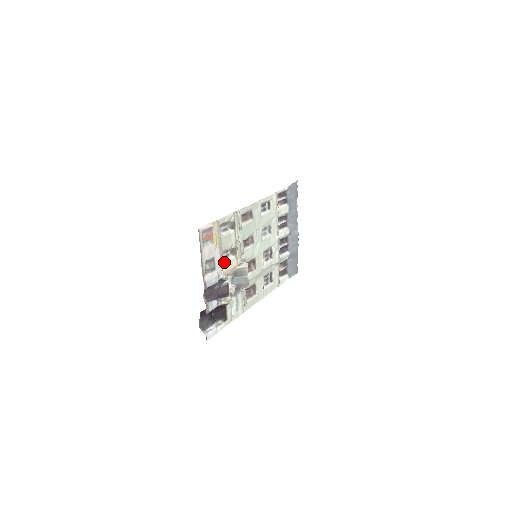
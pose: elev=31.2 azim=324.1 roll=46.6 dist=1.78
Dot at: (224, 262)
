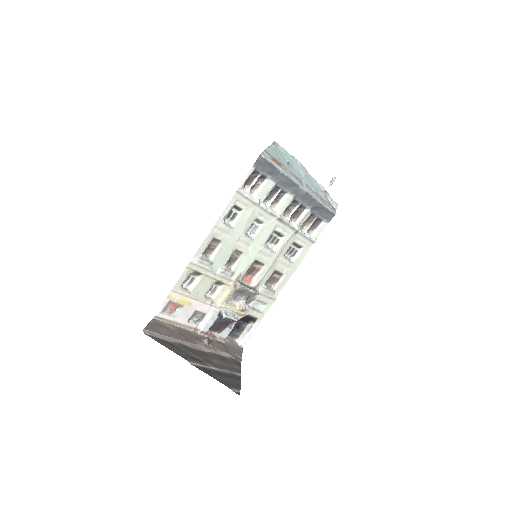
Dot at: (214, 298)
